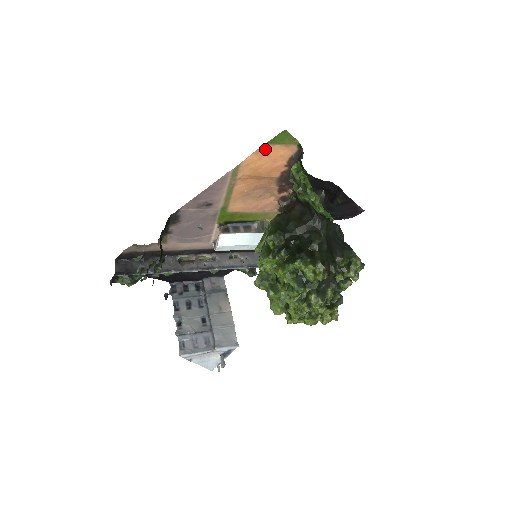
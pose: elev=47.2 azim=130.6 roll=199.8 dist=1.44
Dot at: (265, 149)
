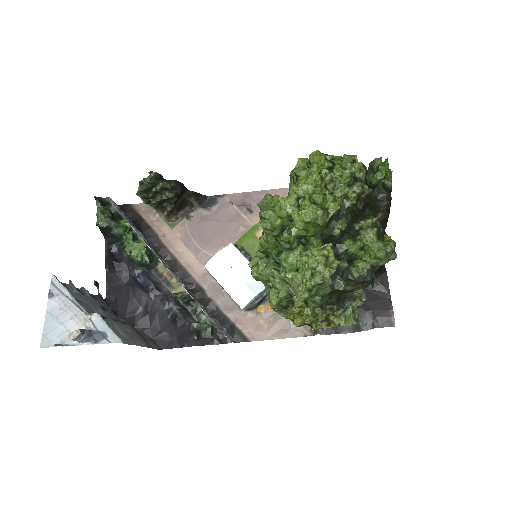
Dot at: occluded
